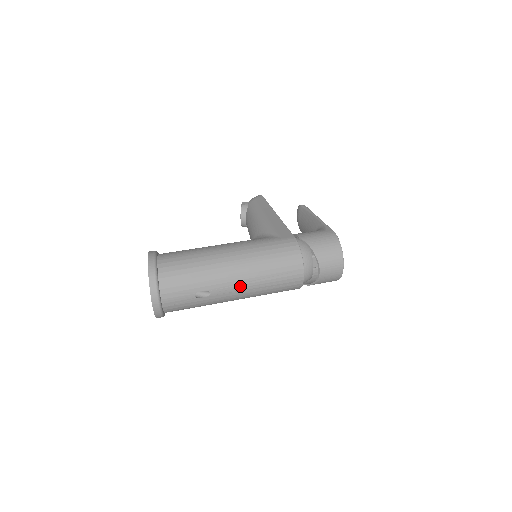
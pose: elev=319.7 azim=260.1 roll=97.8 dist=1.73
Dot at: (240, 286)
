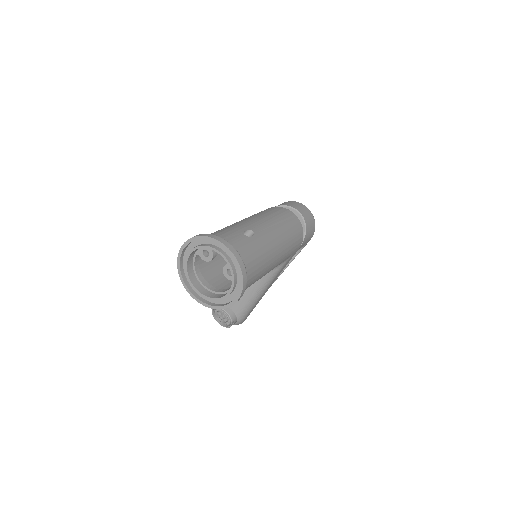
Dot at: (265, 223)
